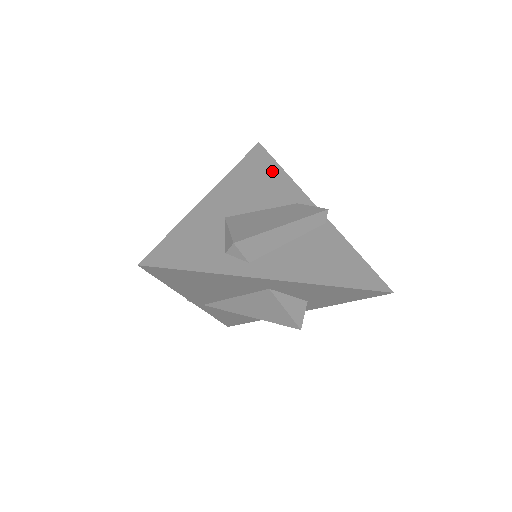
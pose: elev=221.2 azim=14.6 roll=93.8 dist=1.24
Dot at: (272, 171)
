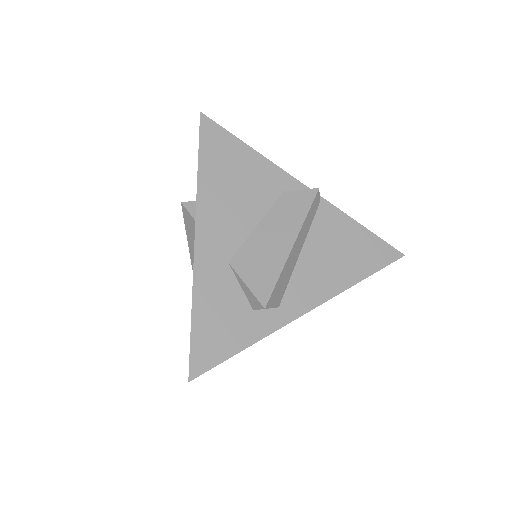
Dot at: (237, 156)
